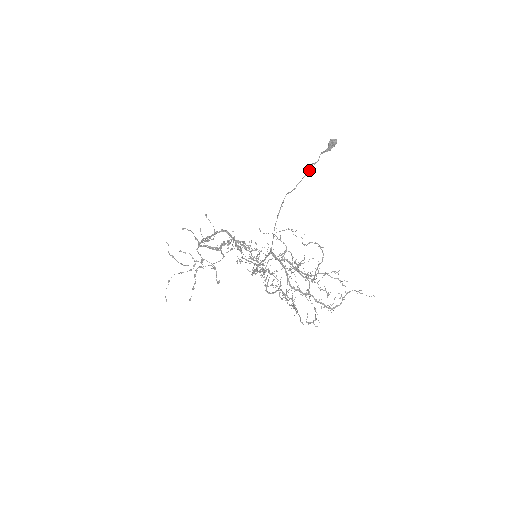
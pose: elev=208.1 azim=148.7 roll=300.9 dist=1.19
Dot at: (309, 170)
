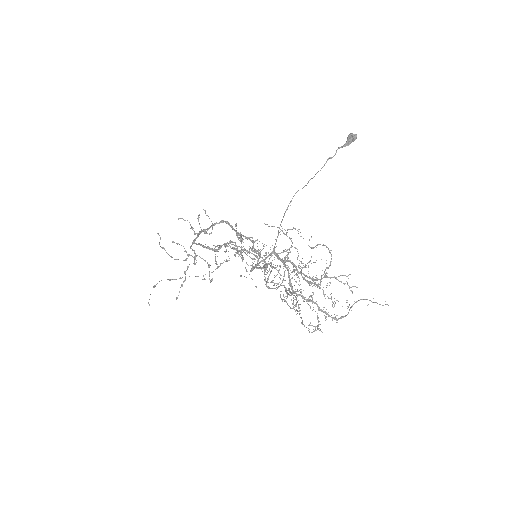
Dot at: (324, 165)
